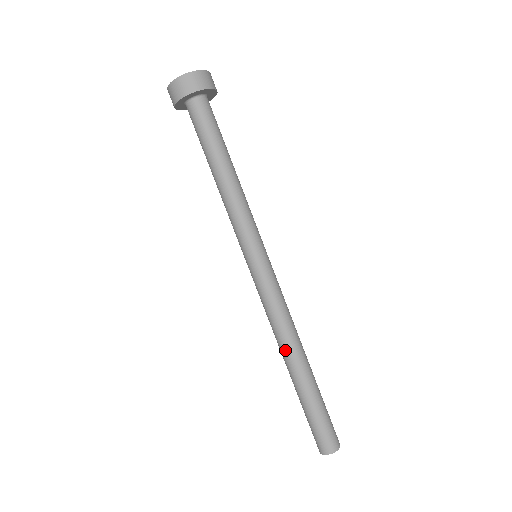
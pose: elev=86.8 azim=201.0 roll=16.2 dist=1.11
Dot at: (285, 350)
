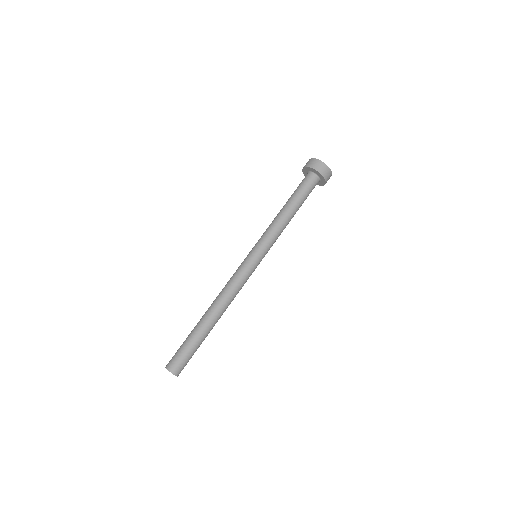
Dot at: (215, 304)
